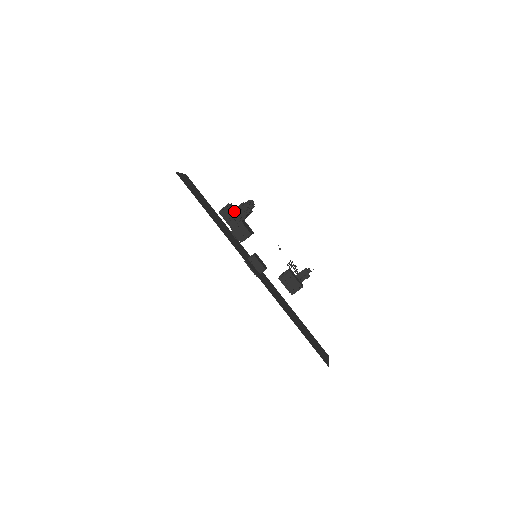
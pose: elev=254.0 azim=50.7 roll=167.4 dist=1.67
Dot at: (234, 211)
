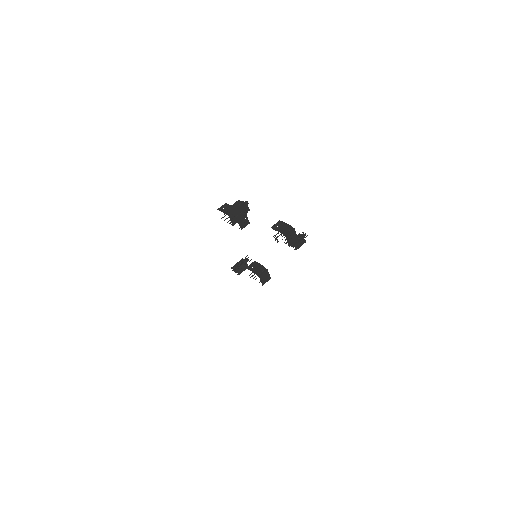
Dot at: (230, 205)
